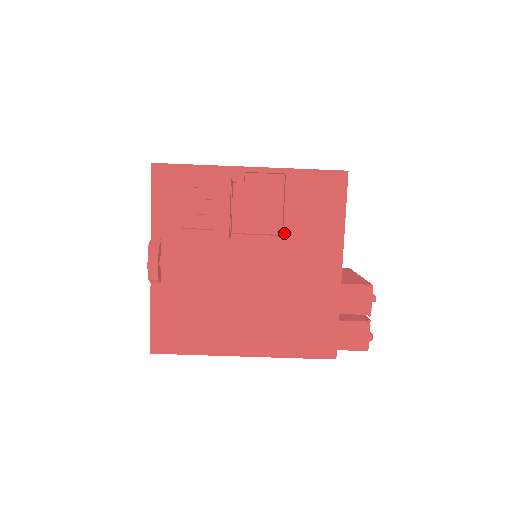
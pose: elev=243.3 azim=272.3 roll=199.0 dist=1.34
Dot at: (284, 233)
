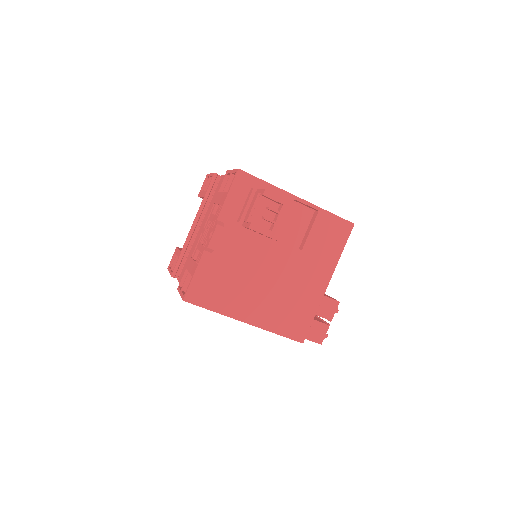
Dot at: (303, 249)
